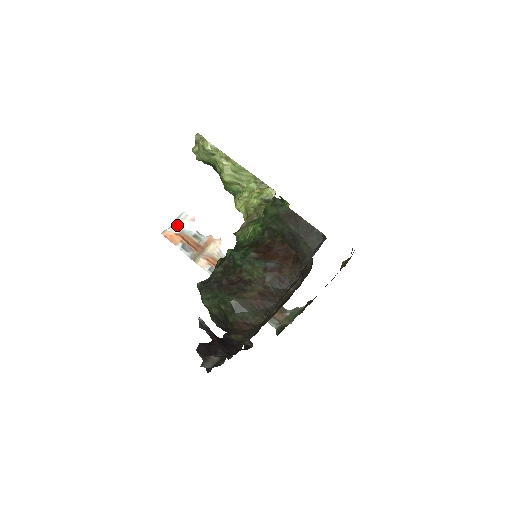
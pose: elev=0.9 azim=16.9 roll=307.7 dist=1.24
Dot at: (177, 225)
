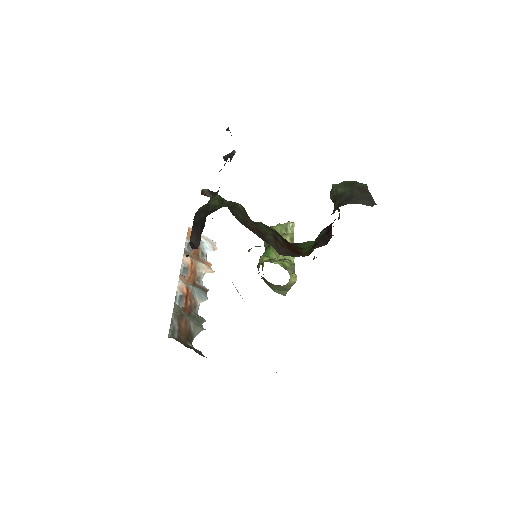
Dot at: (203, 237)
